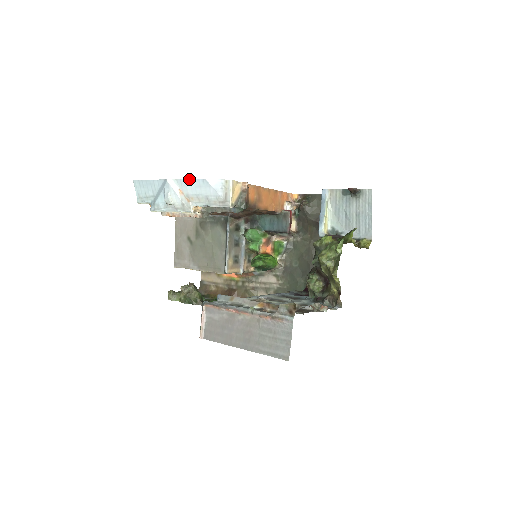
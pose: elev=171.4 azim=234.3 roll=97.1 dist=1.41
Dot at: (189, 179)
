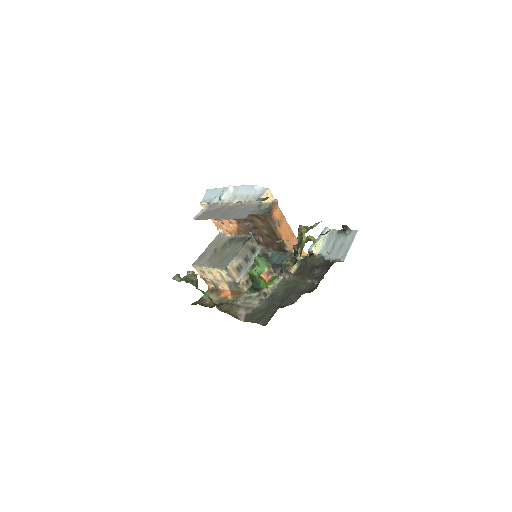
Dot at: (243, 185)
